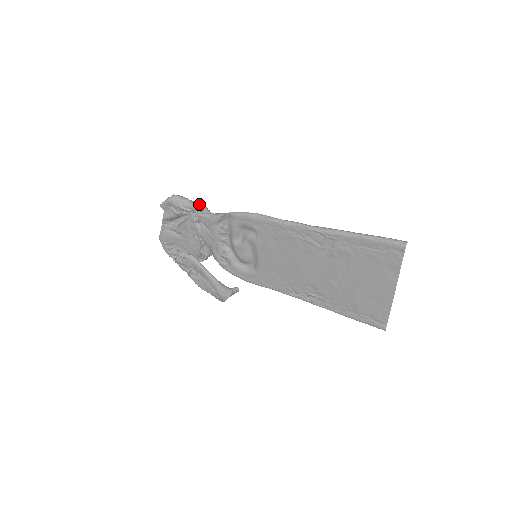
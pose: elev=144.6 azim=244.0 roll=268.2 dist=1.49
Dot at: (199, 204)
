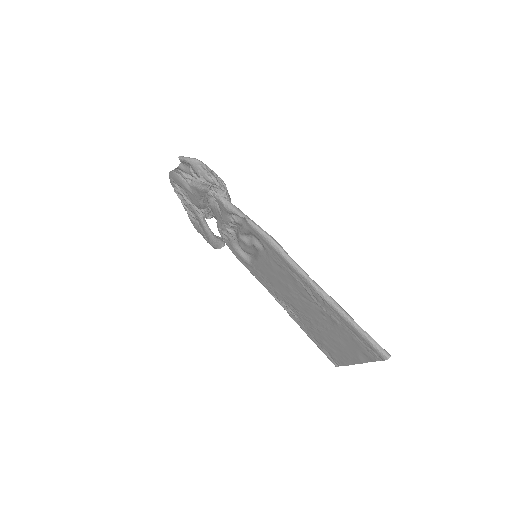
Dot at: (220, 181)
